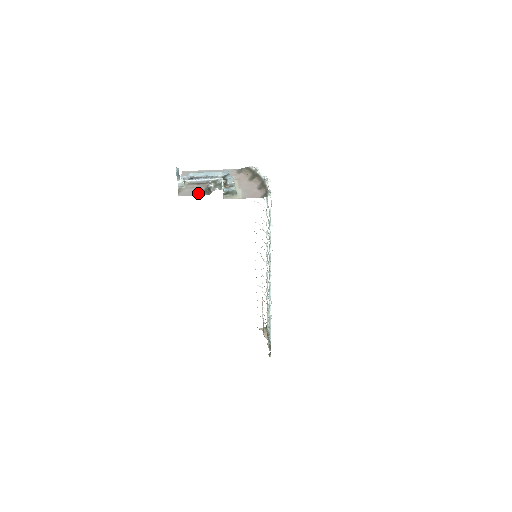
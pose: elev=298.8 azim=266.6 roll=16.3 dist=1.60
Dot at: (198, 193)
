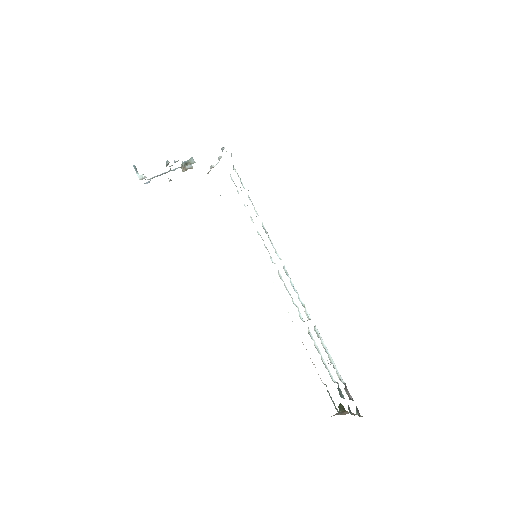
Dot at: occluded
